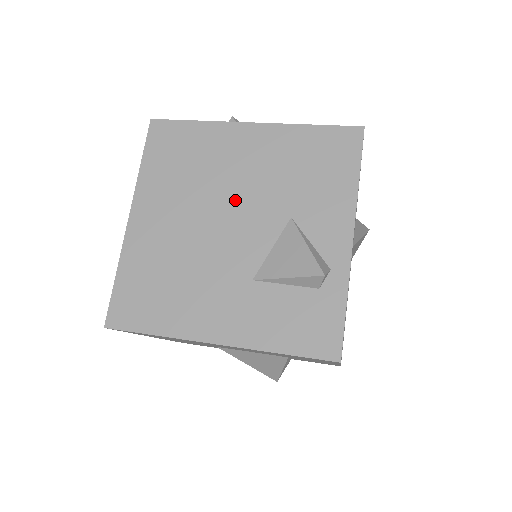
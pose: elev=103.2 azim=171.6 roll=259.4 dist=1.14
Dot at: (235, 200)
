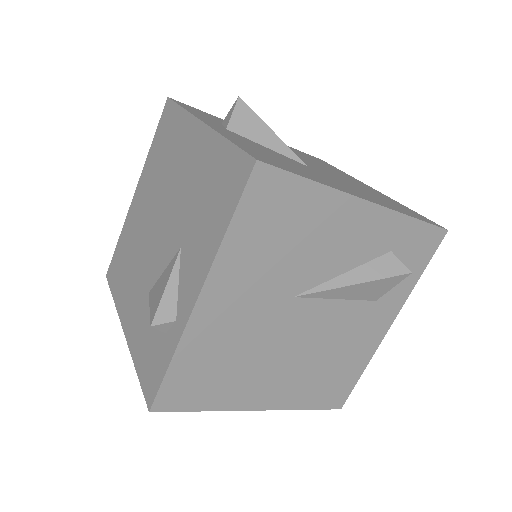
Dot at: (168, 207)
